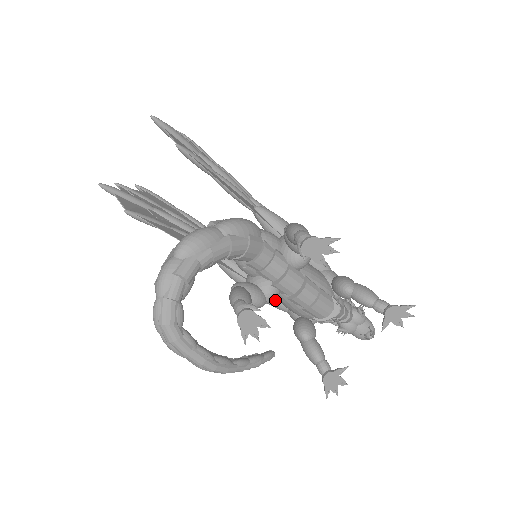
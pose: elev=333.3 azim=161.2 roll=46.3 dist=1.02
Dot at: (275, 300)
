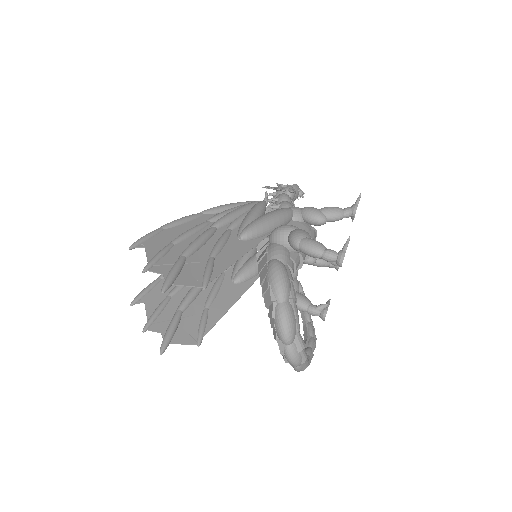
Dot at: occluded
